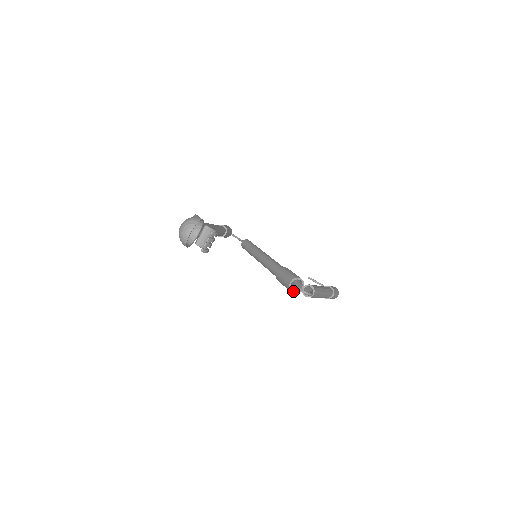
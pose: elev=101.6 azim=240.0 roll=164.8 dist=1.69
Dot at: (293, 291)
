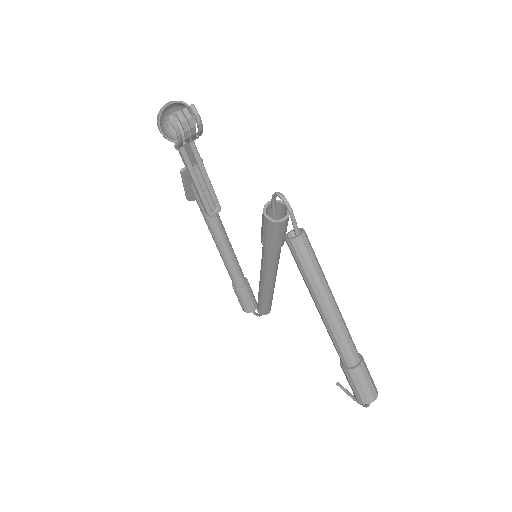
Dot at: (268, 216)
